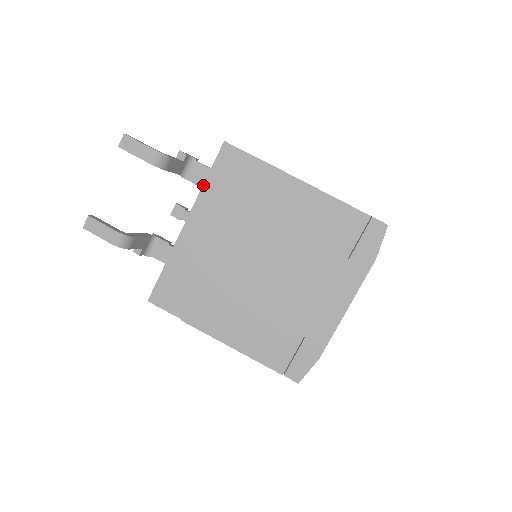
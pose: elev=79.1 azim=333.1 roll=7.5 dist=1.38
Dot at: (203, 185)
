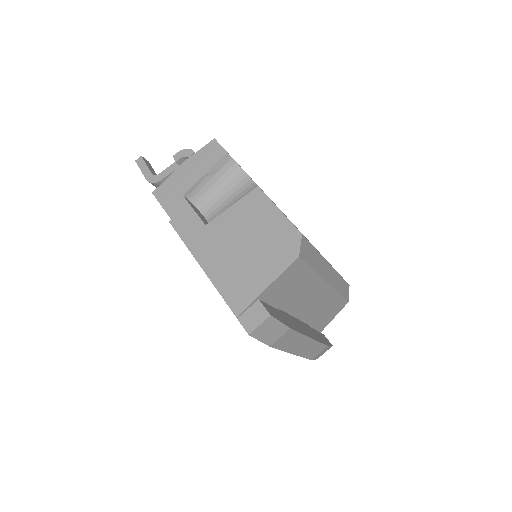
Dot at: occluded
